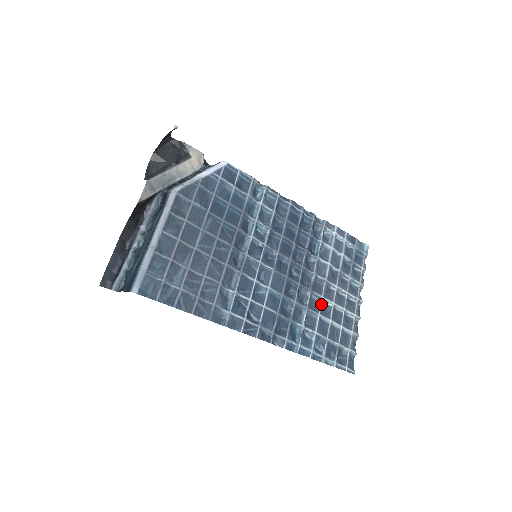
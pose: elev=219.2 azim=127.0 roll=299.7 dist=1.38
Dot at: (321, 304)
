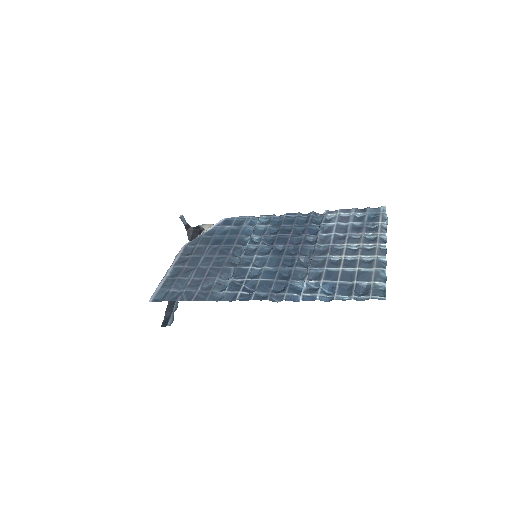
Dot at: (327, 261)
